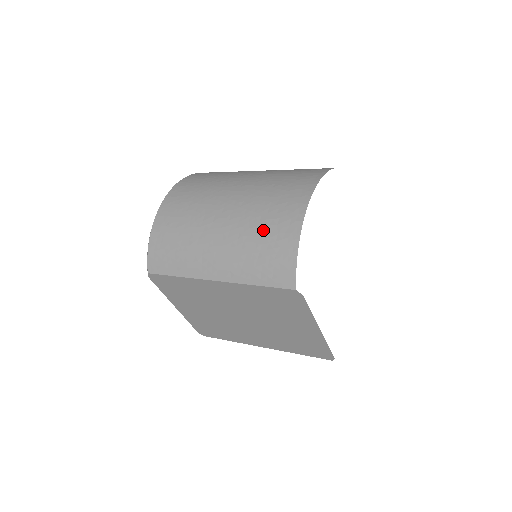
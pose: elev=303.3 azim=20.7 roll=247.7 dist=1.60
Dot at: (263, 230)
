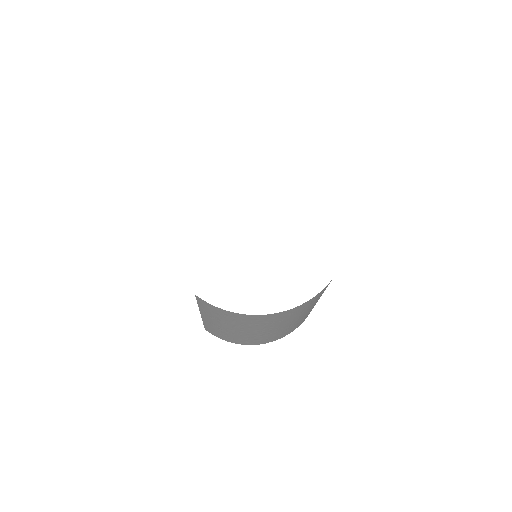
Dot at: occluded
